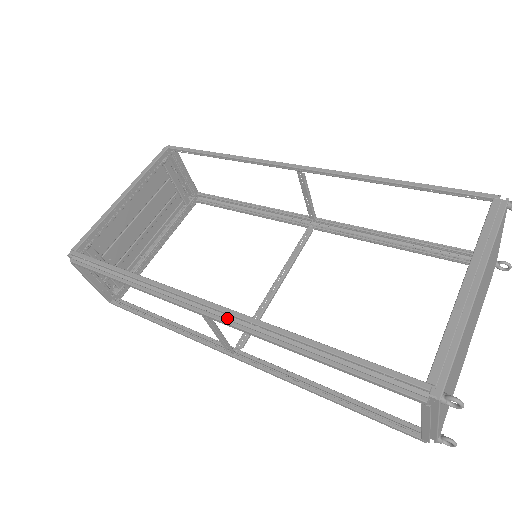
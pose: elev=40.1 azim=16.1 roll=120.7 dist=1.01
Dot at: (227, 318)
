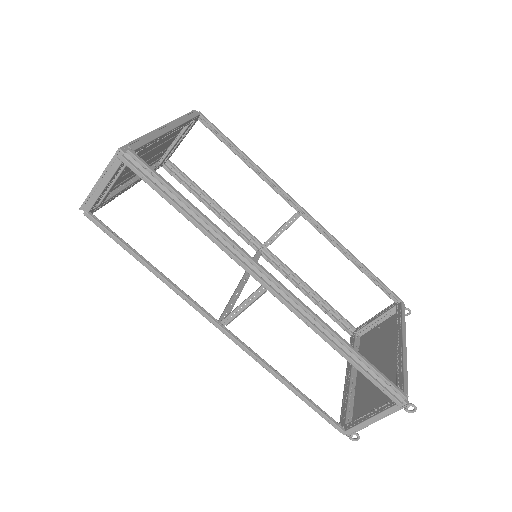
Dot at: (289, 301)
